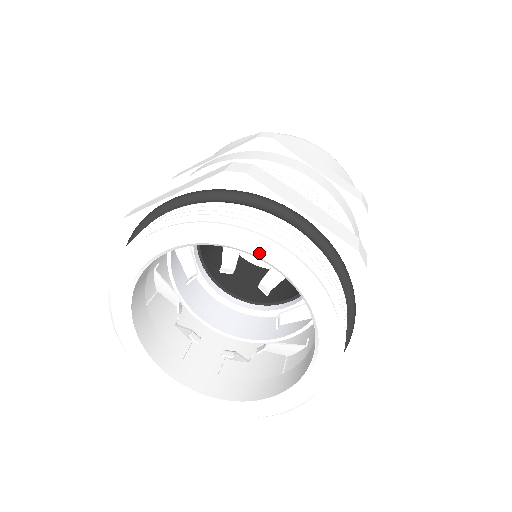
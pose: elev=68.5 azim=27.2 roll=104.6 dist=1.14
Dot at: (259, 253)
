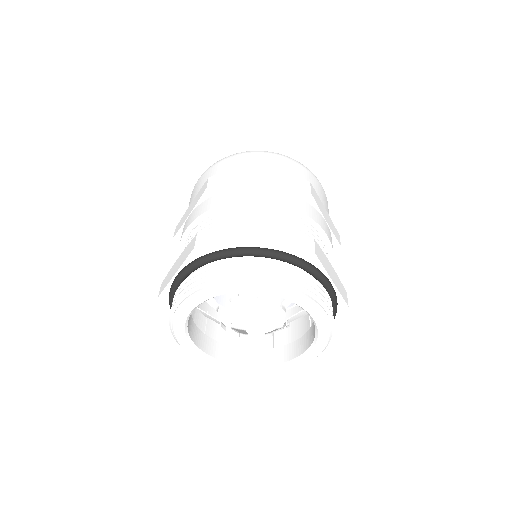
Dot at: (241, 290)
